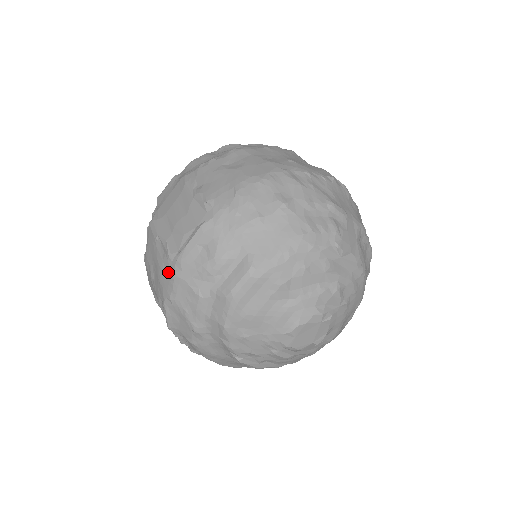
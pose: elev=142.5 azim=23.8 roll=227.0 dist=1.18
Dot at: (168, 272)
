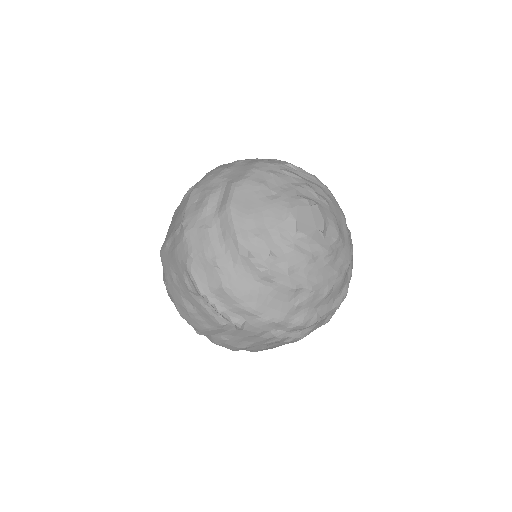
Dot at: (180, 239)
